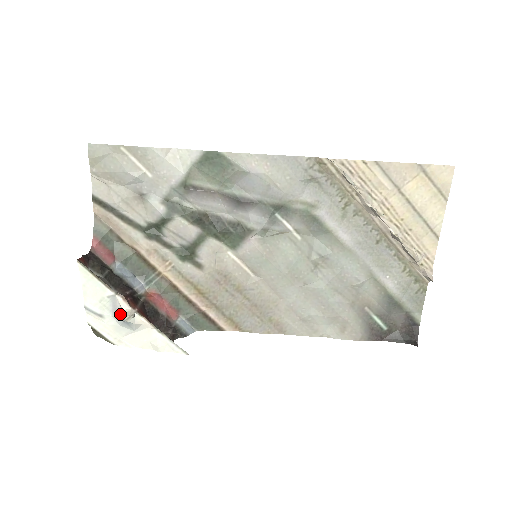
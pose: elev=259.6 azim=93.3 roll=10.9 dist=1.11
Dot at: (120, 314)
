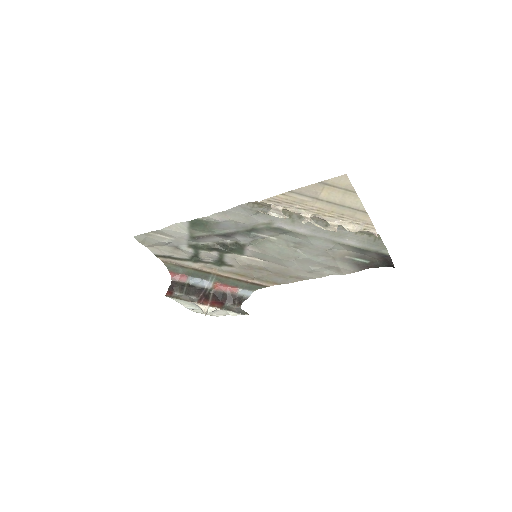
Dot at: (202, 311)
